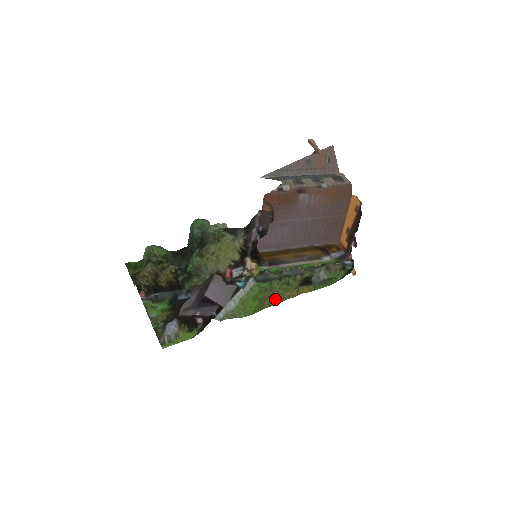
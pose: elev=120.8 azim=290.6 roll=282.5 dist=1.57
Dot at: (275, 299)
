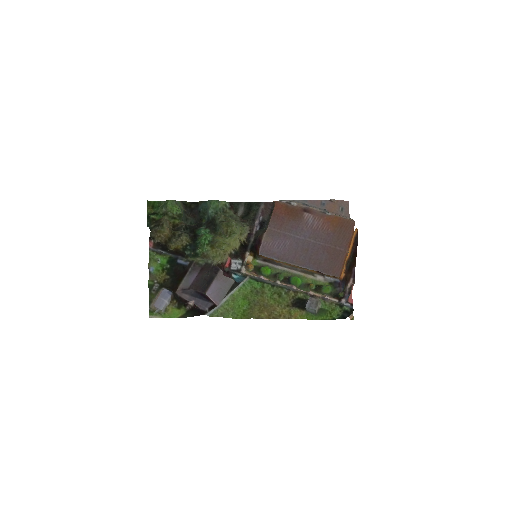
Dot at: (265, 310)
